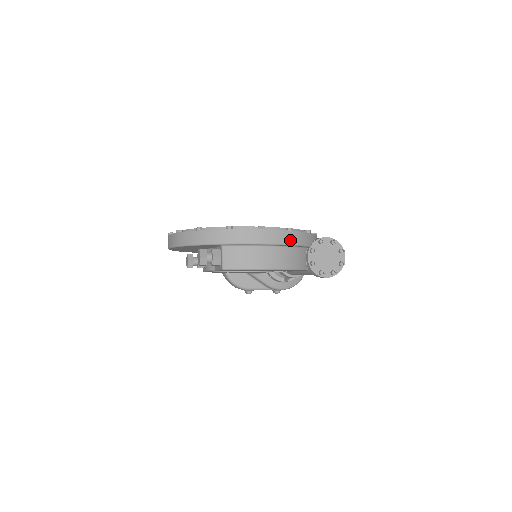
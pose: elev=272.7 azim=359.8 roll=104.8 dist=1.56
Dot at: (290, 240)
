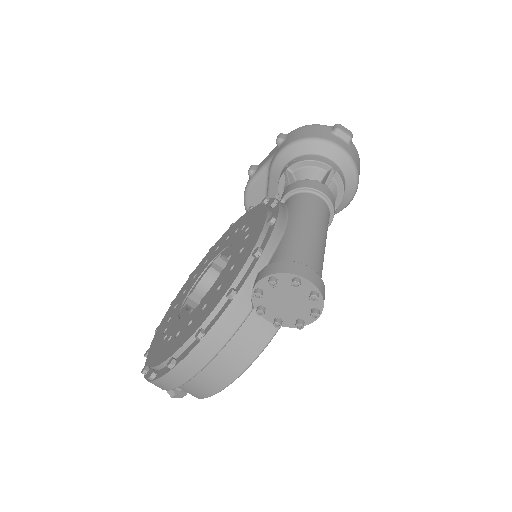
Dot at: (212, 350)
